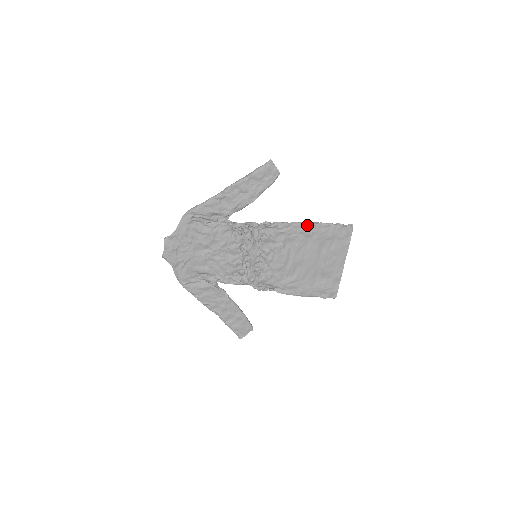
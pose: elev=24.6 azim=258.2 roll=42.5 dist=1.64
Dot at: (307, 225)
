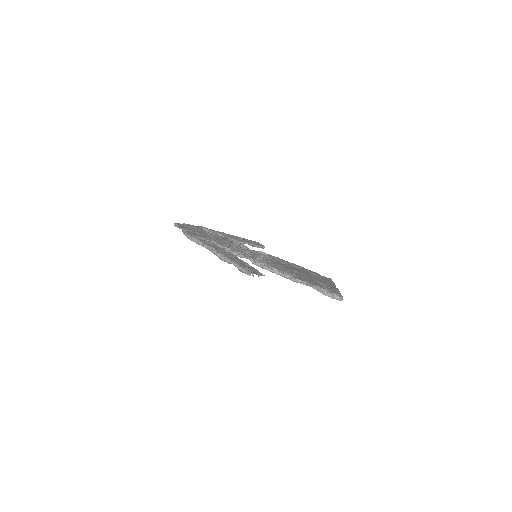
Dot at: occluded
